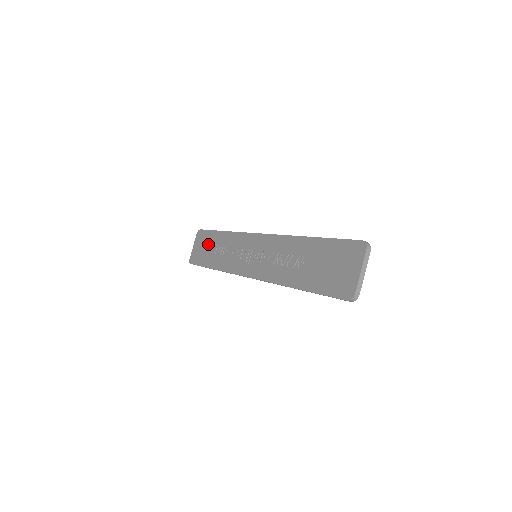
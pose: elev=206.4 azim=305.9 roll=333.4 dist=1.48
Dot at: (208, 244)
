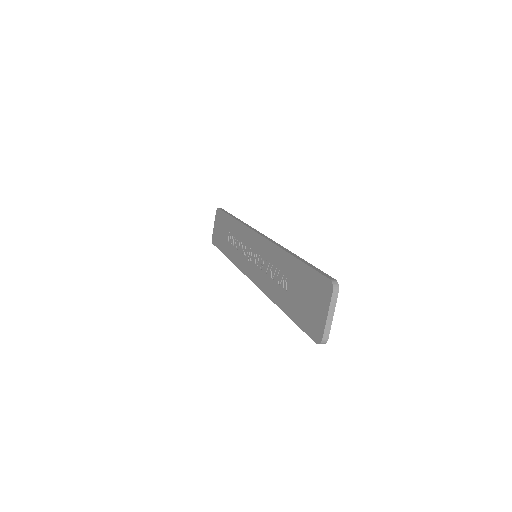
Dot at: (223, 228)
